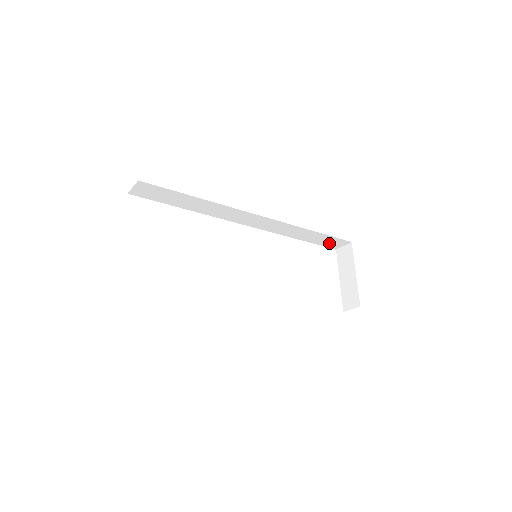
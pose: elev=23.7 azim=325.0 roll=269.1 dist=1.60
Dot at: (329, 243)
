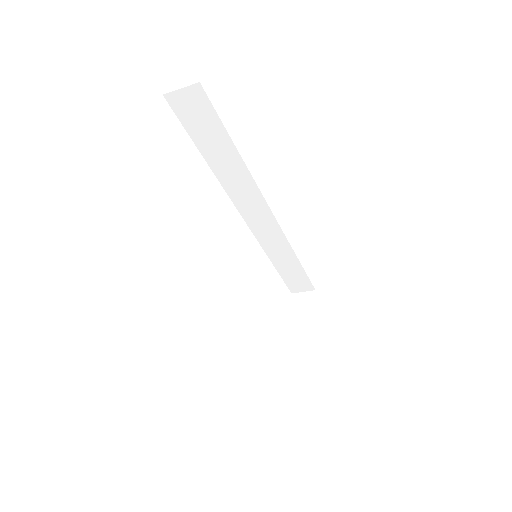
Dot at: (294, 282)
